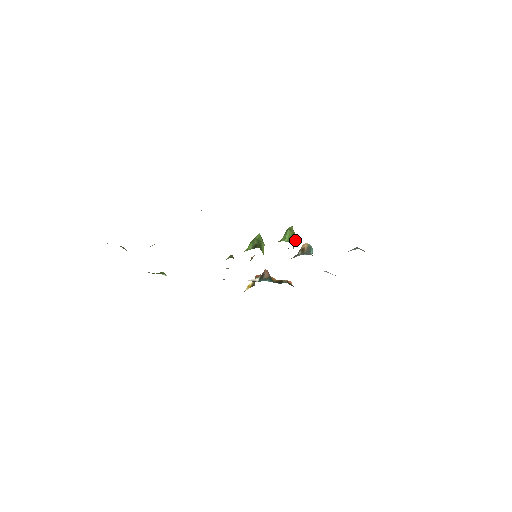
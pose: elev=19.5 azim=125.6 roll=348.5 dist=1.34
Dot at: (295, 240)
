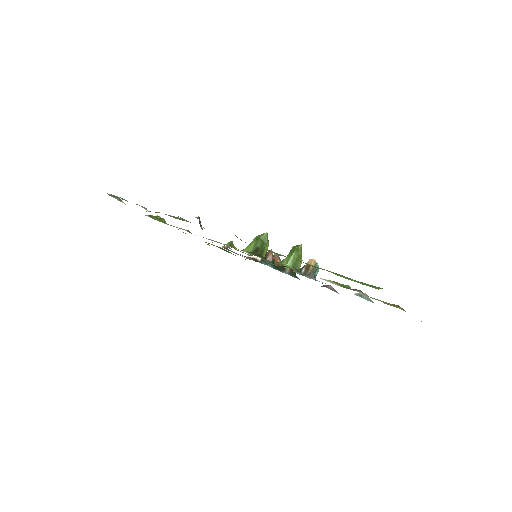
Dot at: (298, 265)
